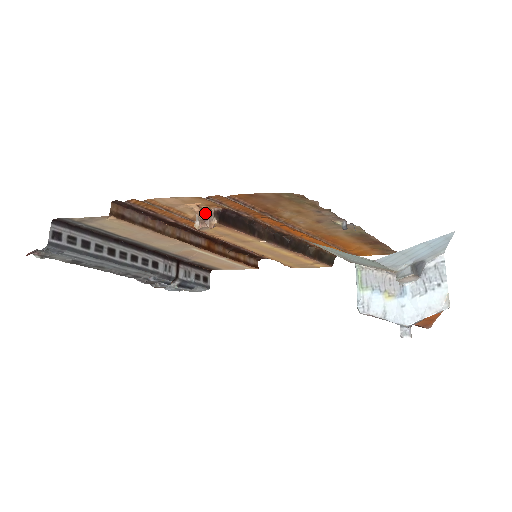
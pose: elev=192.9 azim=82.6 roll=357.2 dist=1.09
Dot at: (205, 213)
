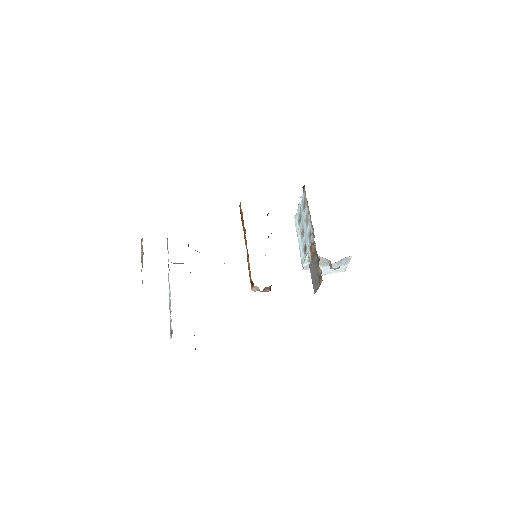
Dot at: (264, 289)
